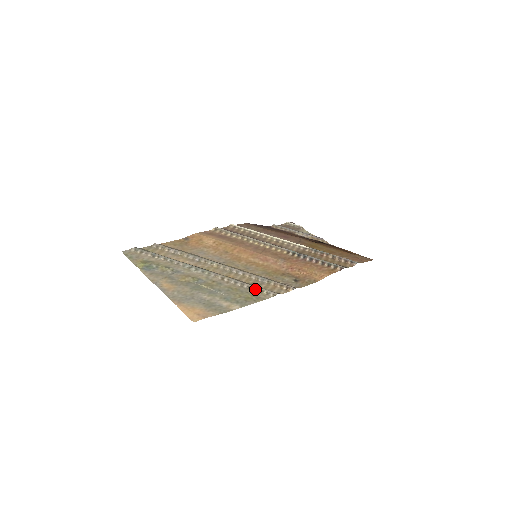
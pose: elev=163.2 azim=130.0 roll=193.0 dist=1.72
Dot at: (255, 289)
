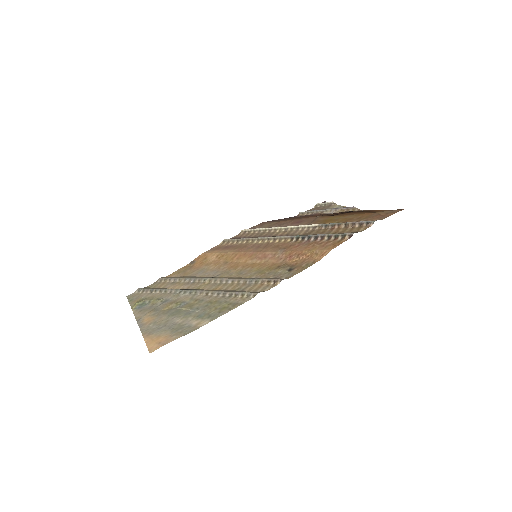
Dot at: (236, 295)
